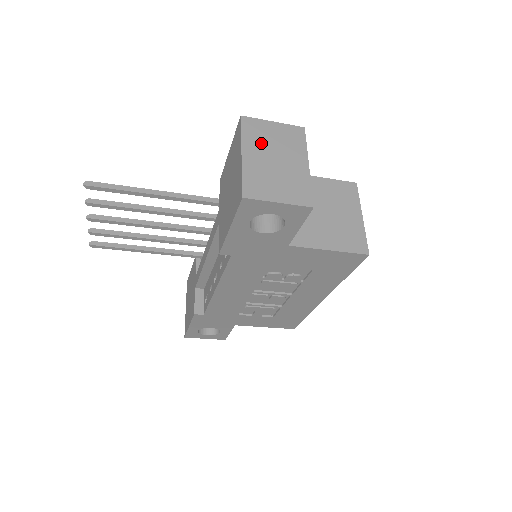
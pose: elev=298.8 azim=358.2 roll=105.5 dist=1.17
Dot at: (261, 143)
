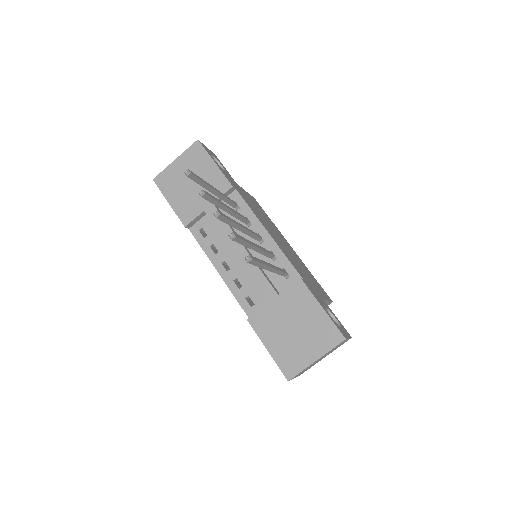
Dot at: occluded
